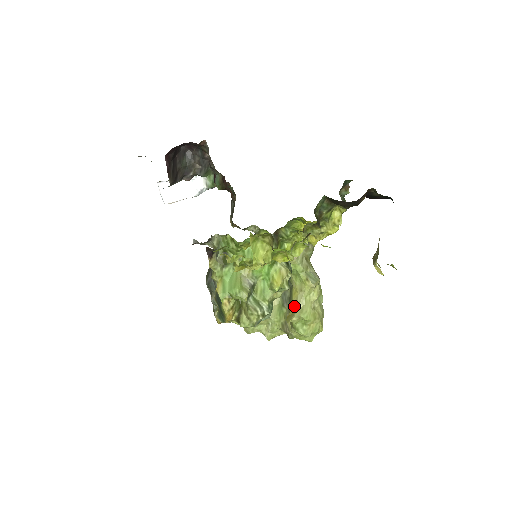
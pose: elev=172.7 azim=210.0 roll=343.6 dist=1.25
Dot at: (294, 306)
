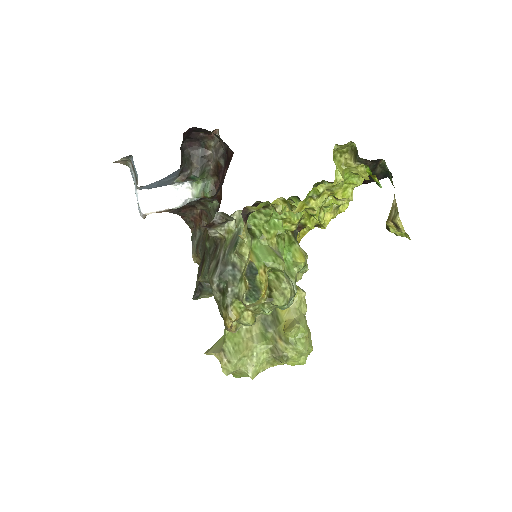
Dot at: (288, 319)
